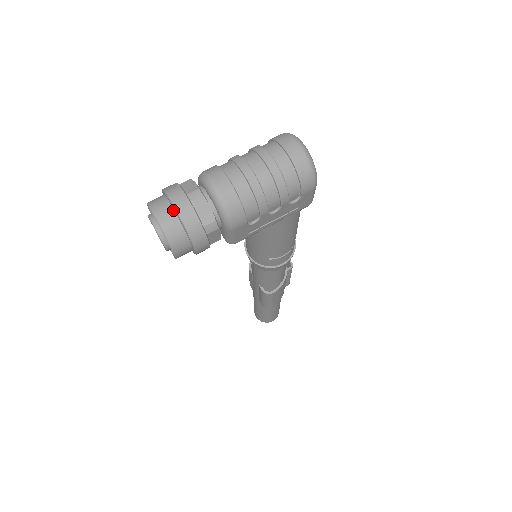
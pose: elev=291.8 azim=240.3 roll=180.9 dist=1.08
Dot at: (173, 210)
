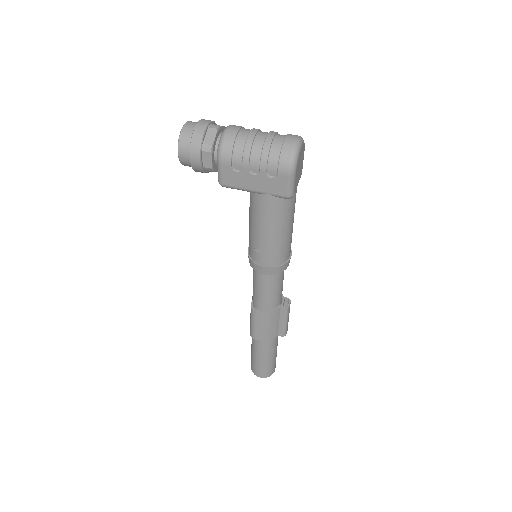
Dot at: (196, 126)
